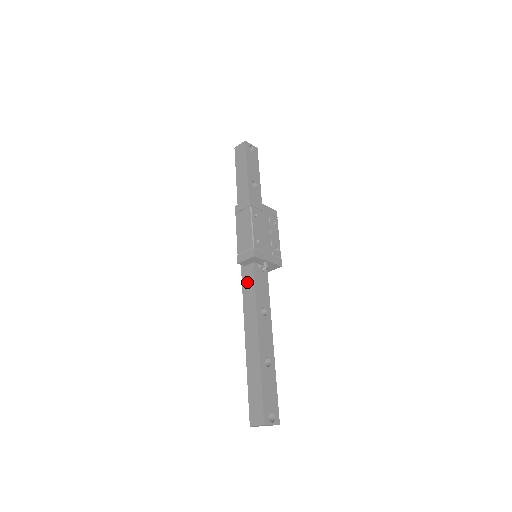
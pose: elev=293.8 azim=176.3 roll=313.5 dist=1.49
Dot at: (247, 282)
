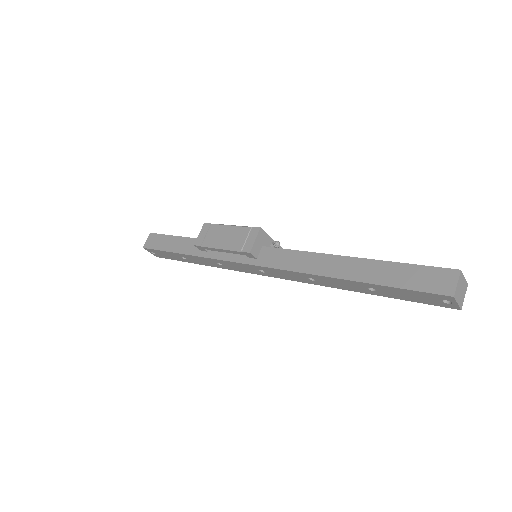
Dot at: (275, 259)
